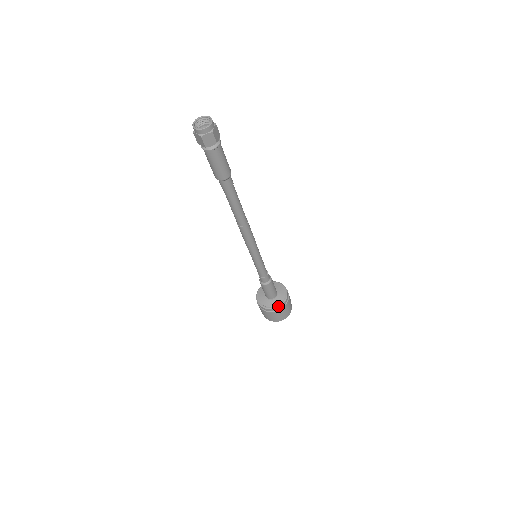
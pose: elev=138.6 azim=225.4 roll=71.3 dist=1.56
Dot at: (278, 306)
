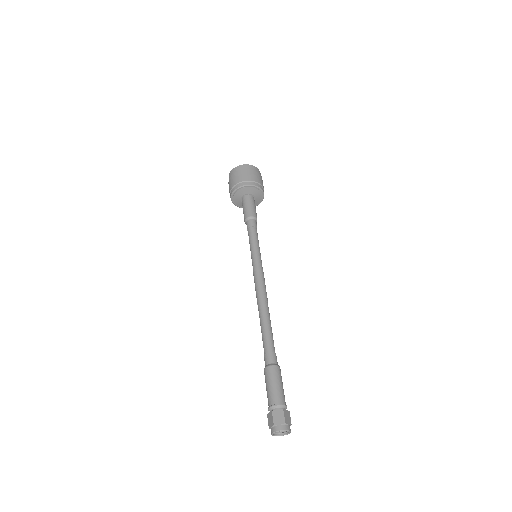
Dot at: occluded
